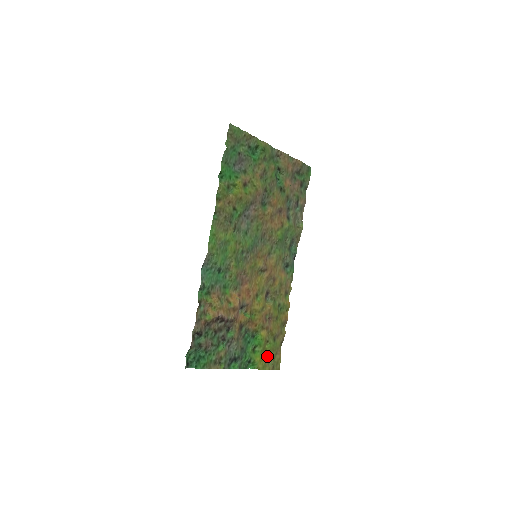
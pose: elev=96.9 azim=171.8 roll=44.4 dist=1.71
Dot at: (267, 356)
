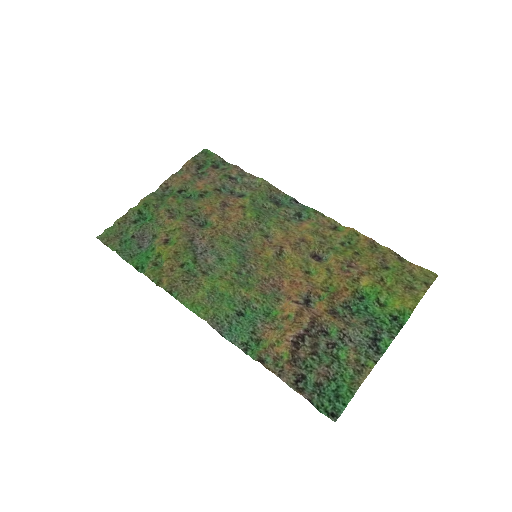
Dot at: (403, 288)
